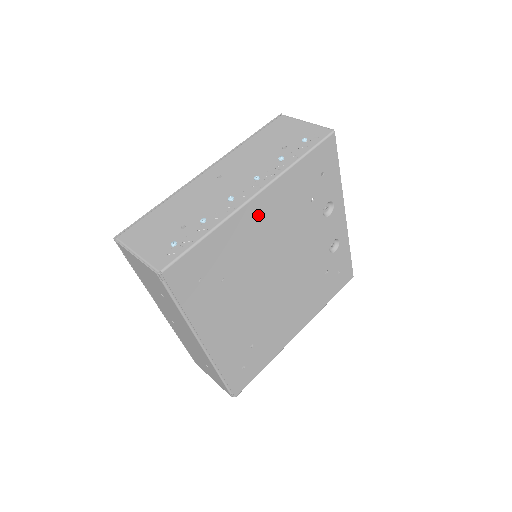
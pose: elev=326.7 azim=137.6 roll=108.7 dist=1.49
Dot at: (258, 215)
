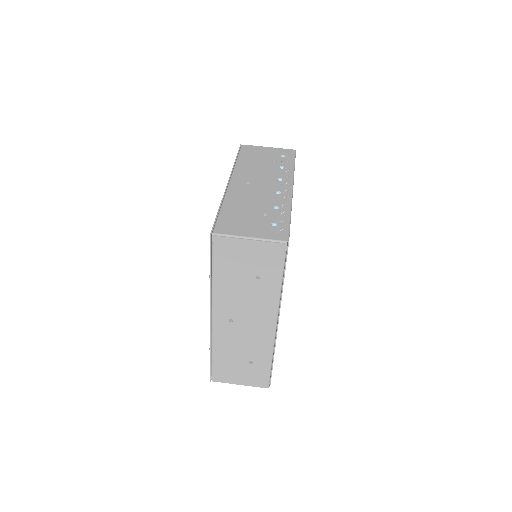
Dot at: occluded
